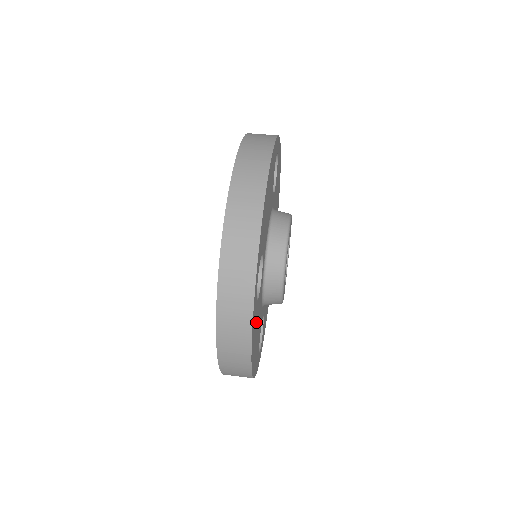
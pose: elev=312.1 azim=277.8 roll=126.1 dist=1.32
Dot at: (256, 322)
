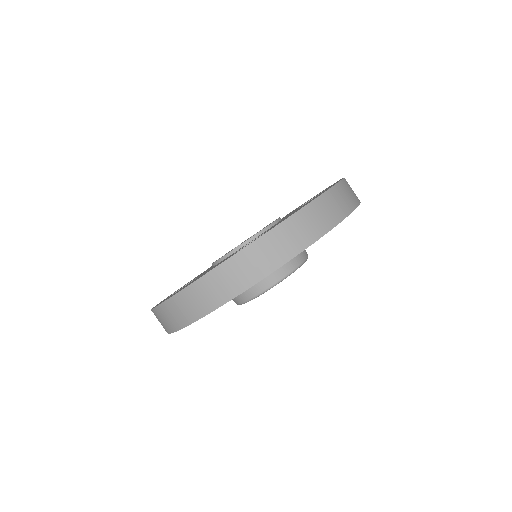
Dot at: occluded
